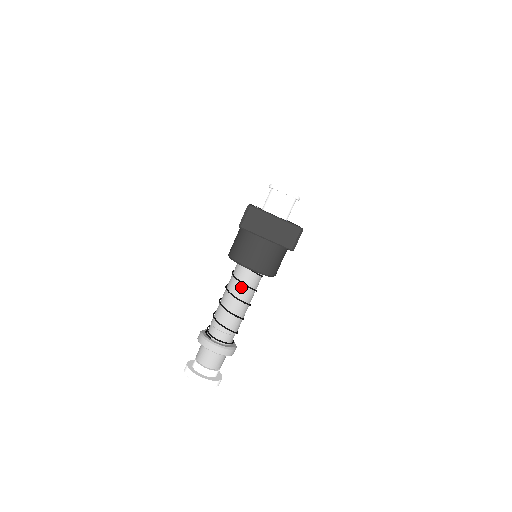
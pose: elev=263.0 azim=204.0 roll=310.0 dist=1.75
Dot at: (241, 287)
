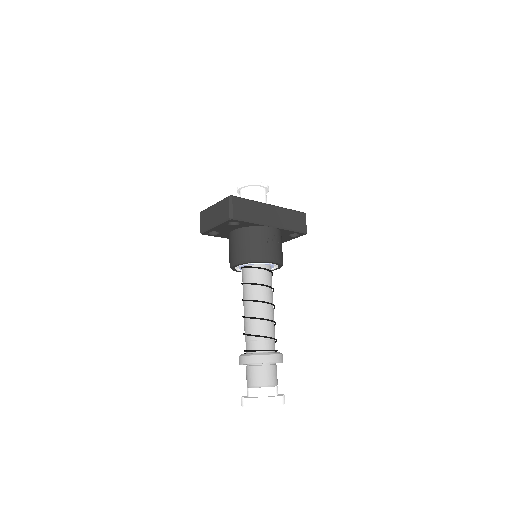
Dot at: (245, 288)
